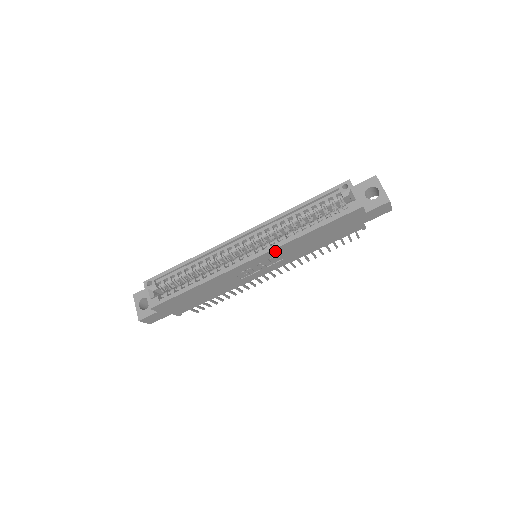
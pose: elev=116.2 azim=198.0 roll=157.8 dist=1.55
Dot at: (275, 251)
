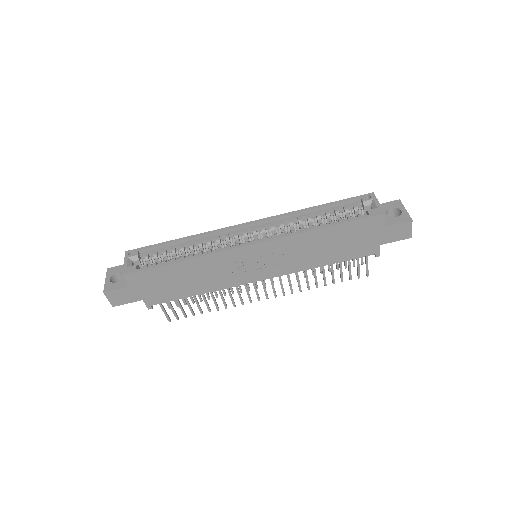
Dot at: (281, 242)
